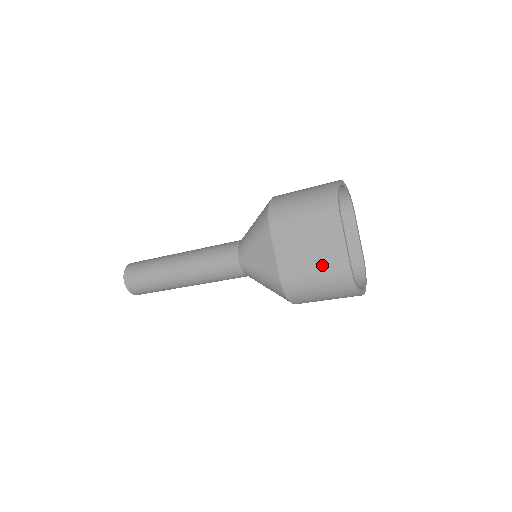
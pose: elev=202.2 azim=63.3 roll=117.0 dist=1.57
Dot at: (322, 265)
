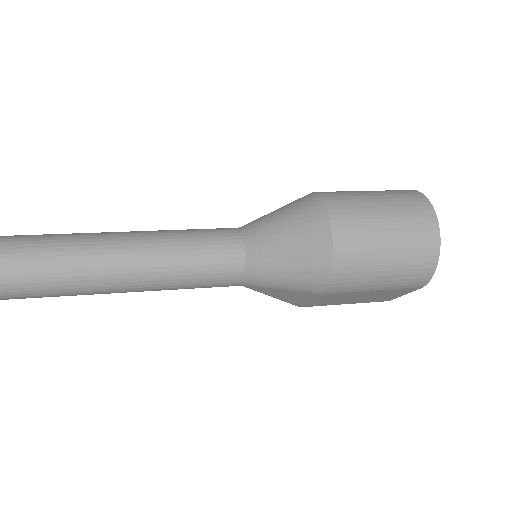
Dot at: (361, 302)
